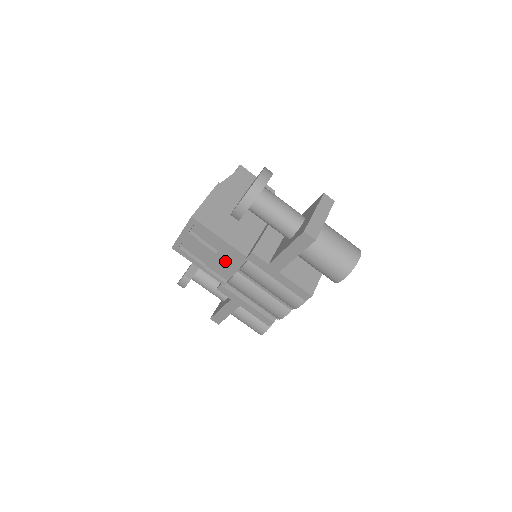
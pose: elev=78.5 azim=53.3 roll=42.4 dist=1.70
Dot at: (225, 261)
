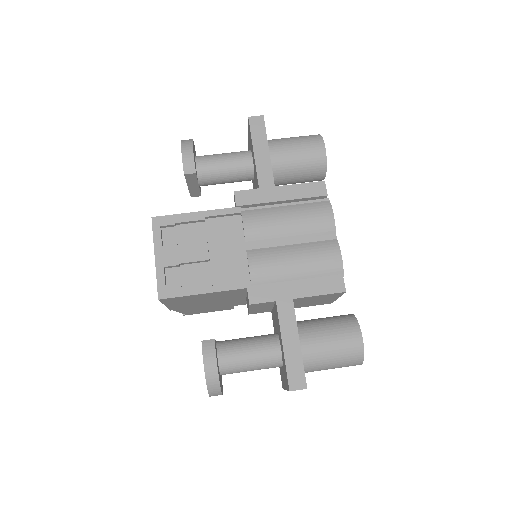
Dot at: (225, 250)
